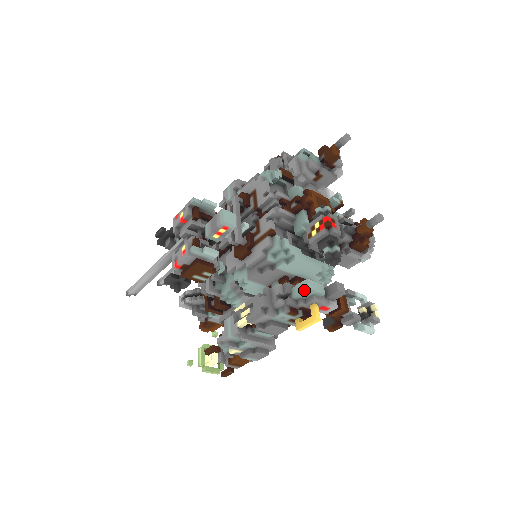
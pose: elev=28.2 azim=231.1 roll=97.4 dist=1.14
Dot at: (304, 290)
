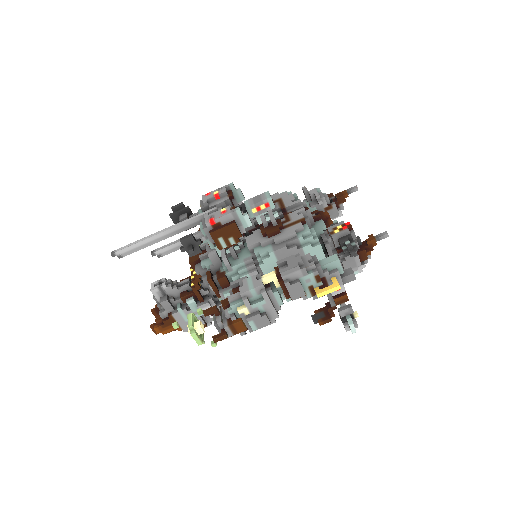
Dot at: (334, 260)
